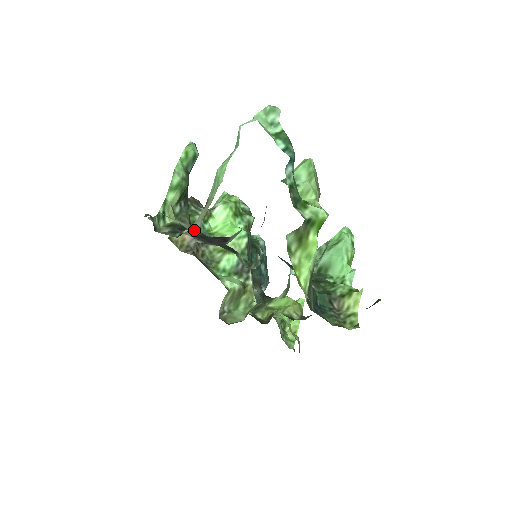
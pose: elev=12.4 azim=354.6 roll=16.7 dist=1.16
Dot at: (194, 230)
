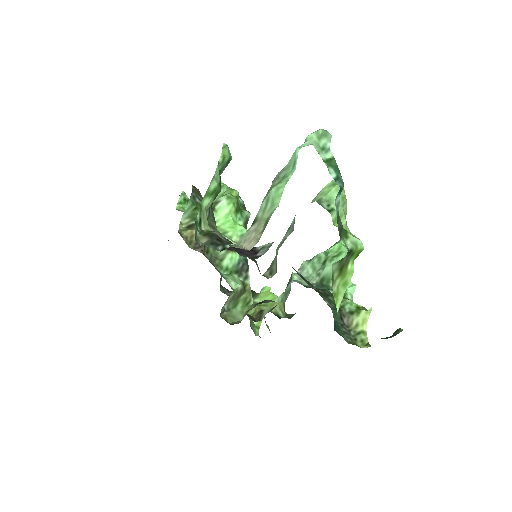
Dot at: (224, 238)
